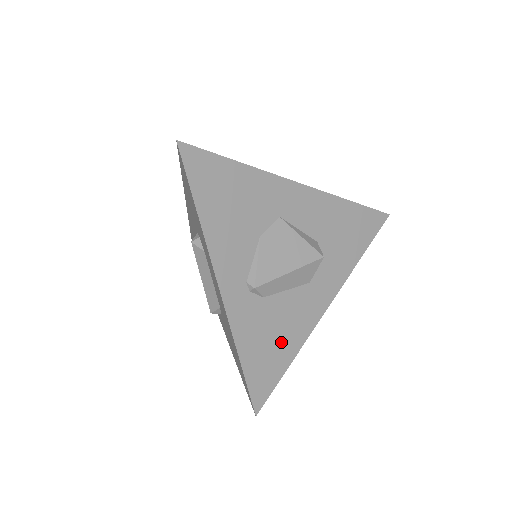
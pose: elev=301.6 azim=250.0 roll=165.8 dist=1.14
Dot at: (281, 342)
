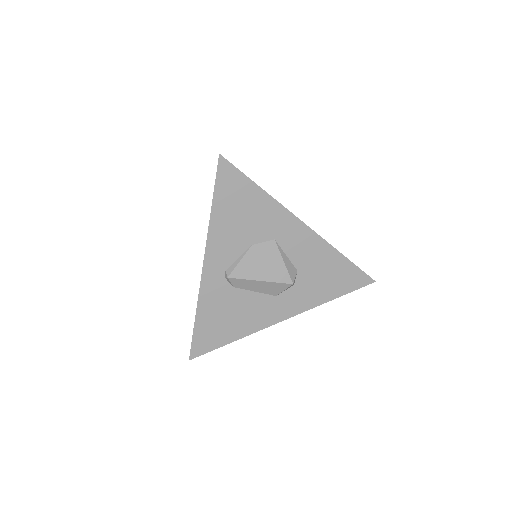
Dot at: (232, 324)
